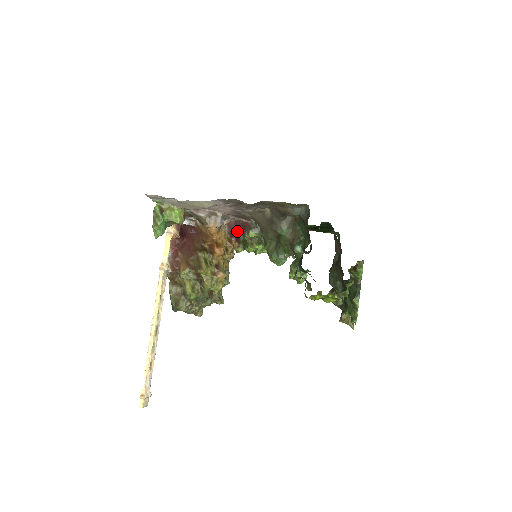
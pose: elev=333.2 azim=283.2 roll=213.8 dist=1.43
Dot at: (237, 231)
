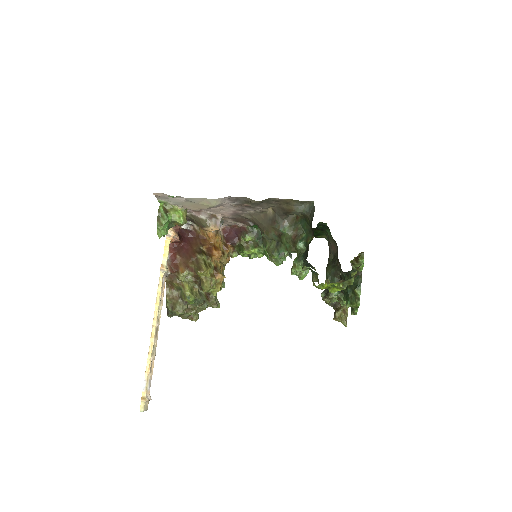
Dot at: (232, 236)
